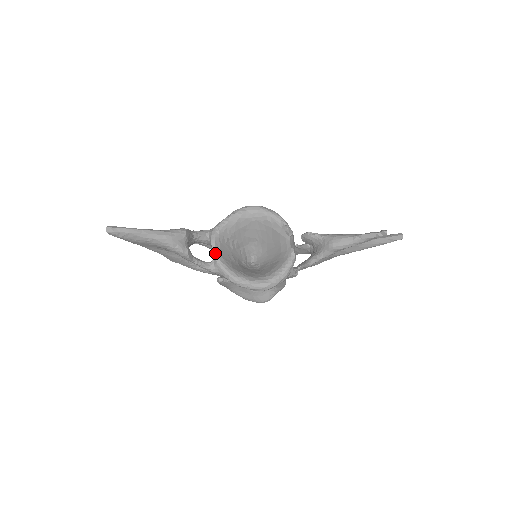
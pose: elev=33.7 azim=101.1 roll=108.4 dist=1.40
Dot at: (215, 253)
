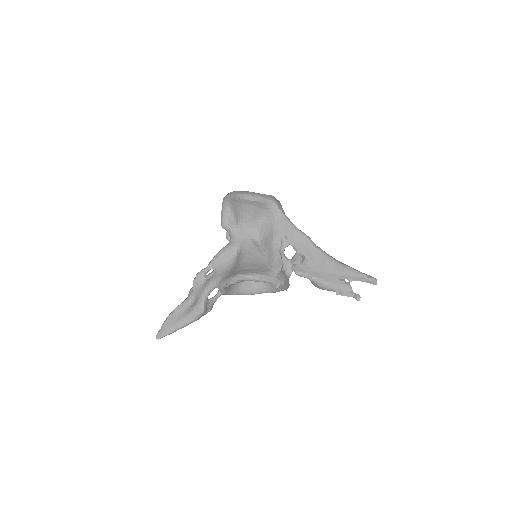
Dot at: occluded
